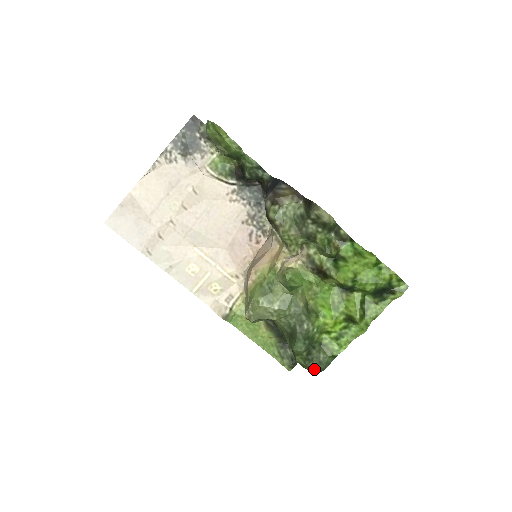
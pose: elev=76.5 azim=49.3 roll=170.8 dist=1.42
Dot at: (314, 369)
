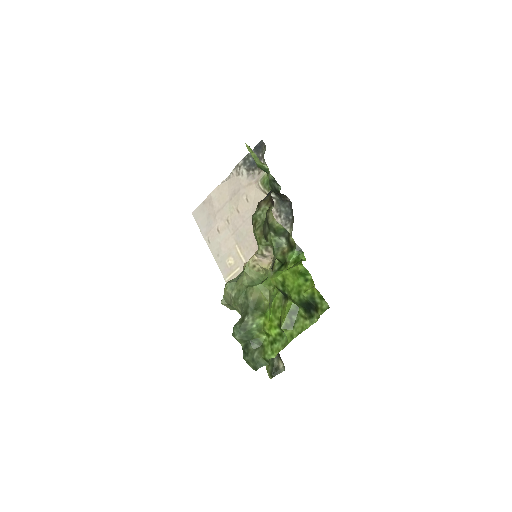
Dot at: (250, 365)
